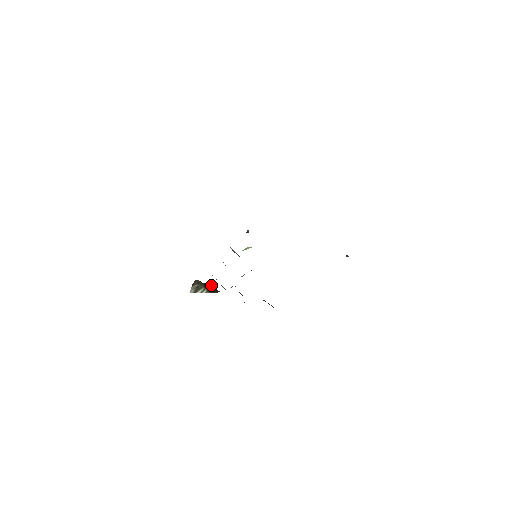
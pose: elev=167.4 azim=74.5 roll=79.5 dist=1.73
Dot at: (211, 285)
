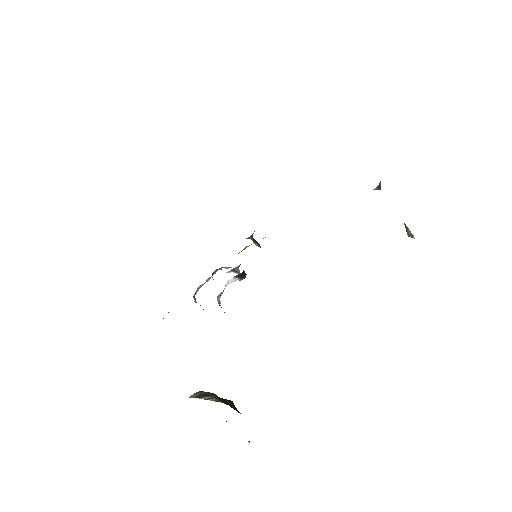
Dot at: (230, 400)
